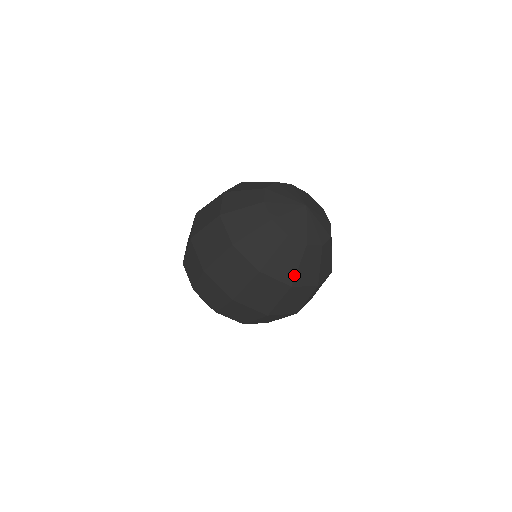
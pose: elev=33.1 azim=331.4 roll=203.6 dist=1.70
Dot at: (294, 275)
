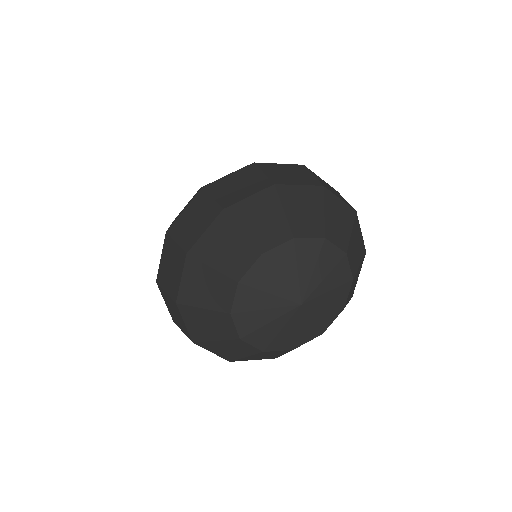
Dot at: occluded
